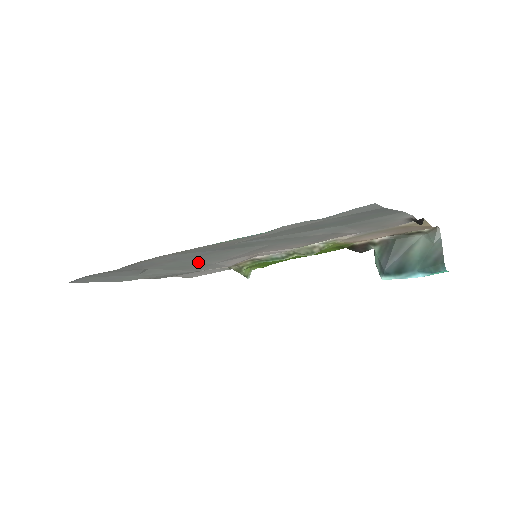
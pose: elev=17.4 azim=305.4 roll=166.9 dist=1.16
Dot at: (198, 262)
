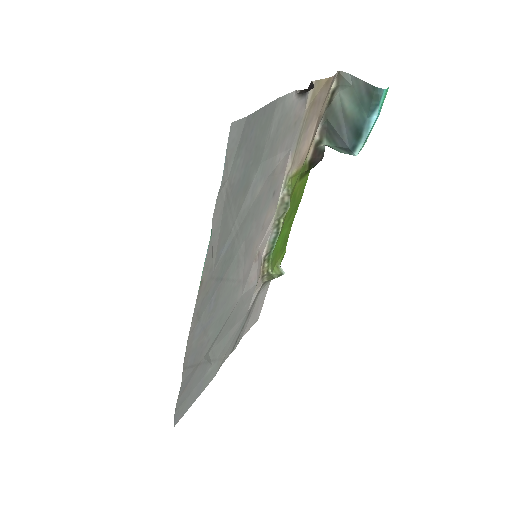
Dot at: (227, 309)
